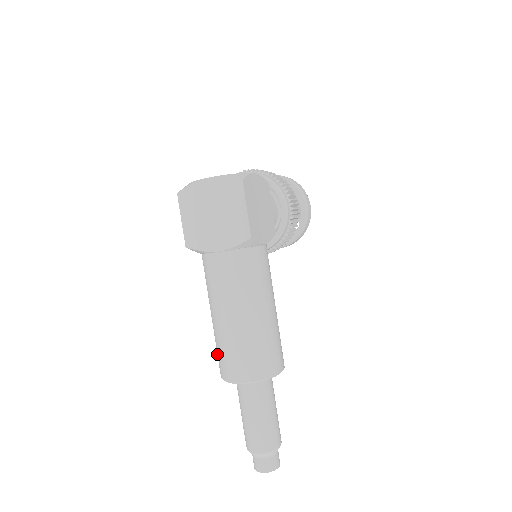
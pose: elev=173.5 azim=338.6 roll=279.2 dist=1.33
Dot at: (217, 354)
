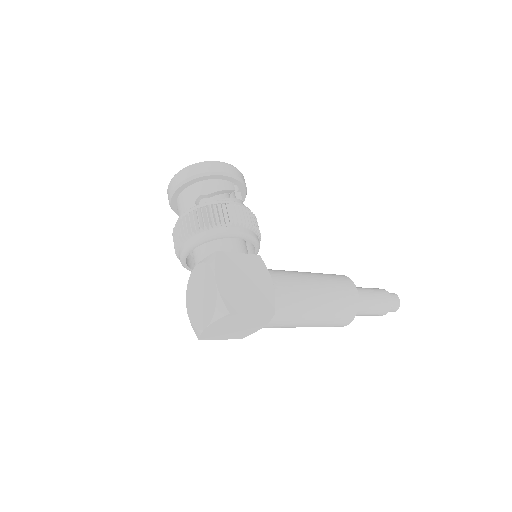
Dot at: occluded
